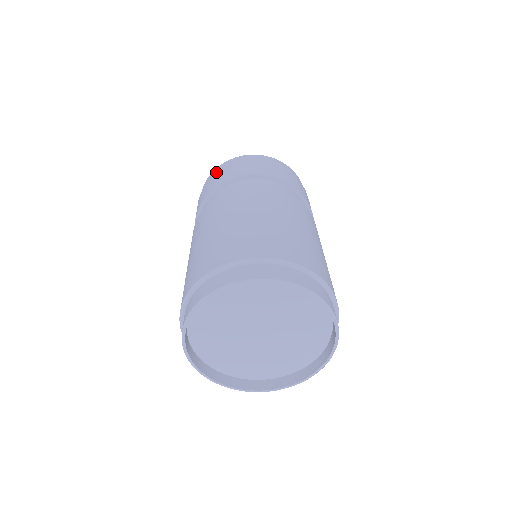
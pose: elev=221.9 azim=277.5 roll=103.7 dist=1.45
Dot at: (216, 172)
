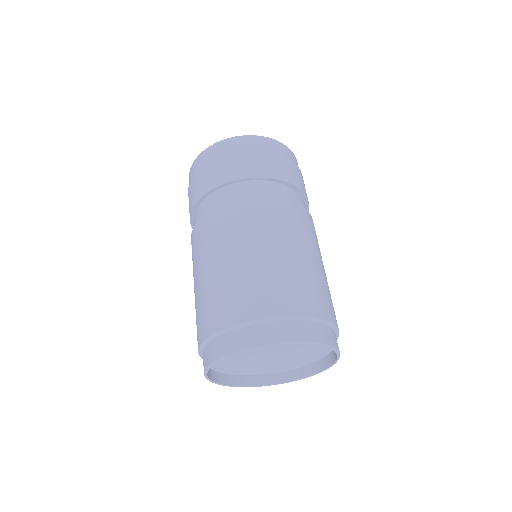
Dot at: (251, 144)
